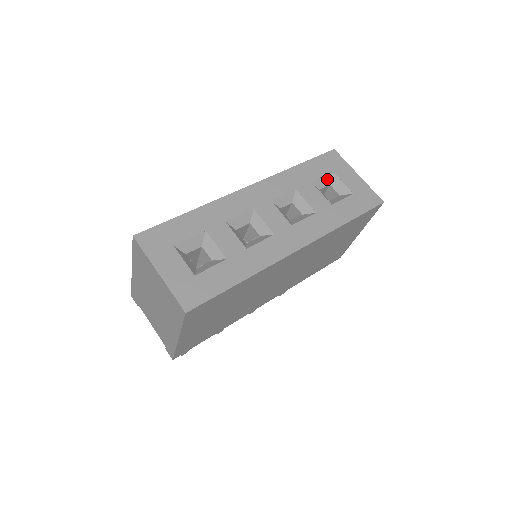
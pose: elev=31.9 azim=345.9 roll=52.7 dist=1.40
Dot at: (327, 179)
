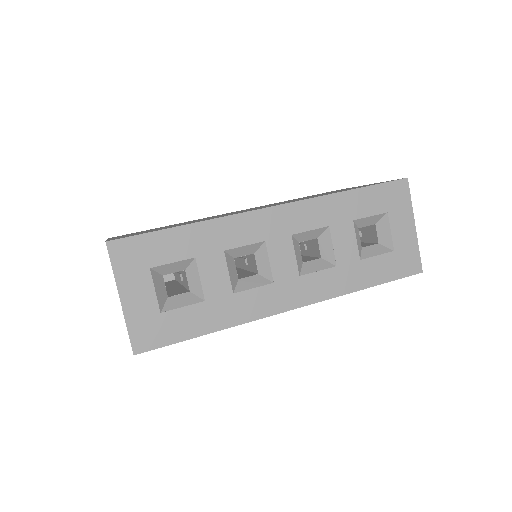
Dot at: (375, 219)
